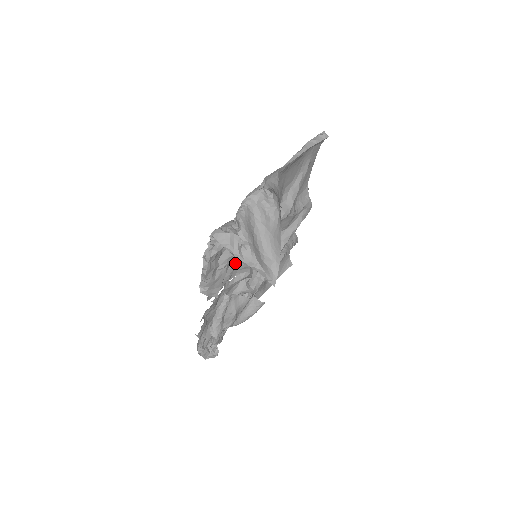
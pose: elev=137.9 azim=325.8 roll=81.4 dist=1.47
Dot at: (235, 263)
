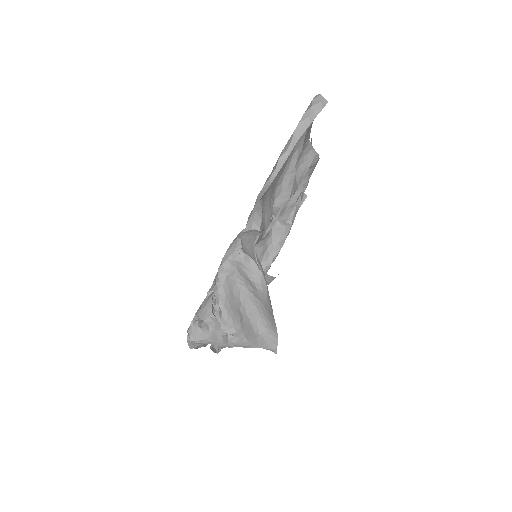
Dot at: occluded
